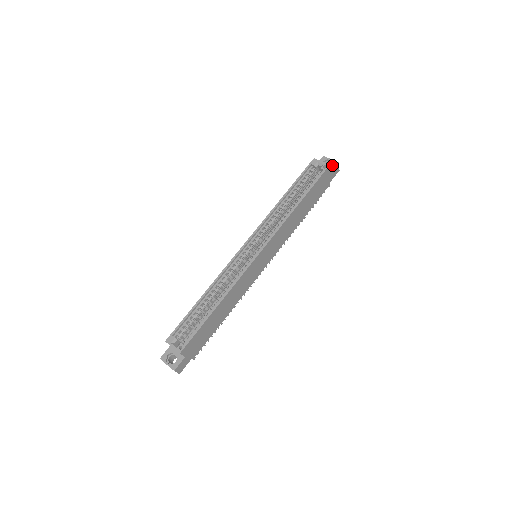
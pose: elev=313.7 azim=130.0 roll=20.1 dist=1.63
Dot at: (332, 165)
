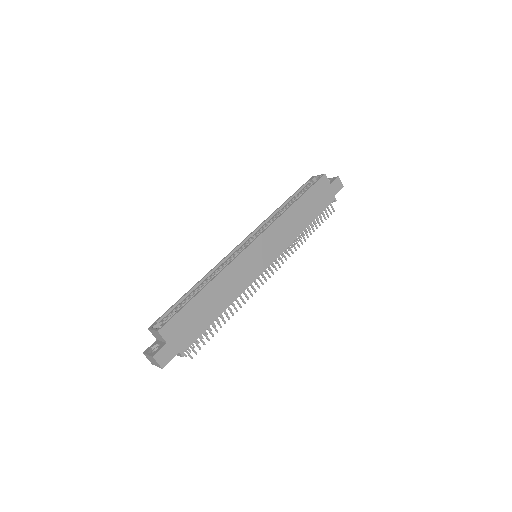
Dot at: (332, 180)
